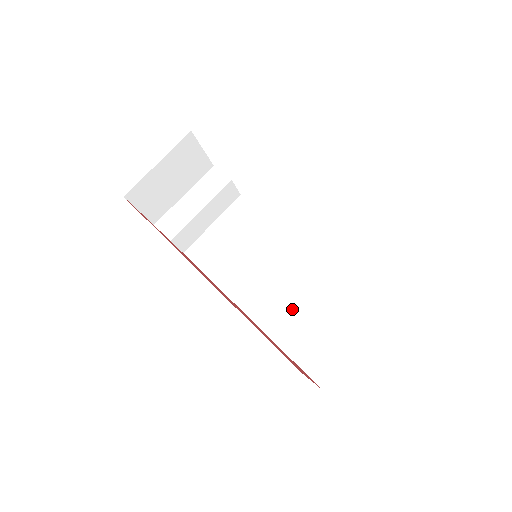
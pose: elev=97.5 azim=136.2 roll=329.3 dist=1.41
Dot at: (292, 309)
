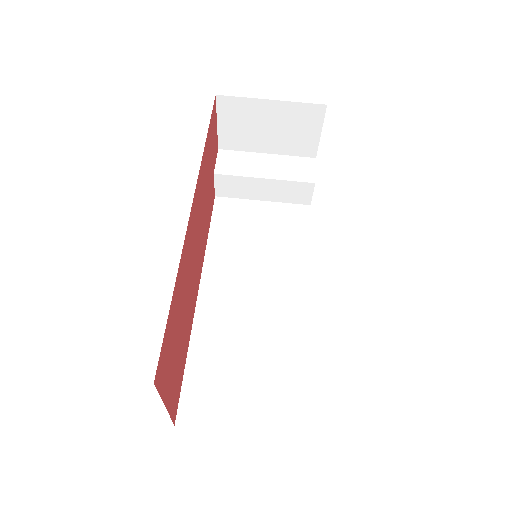
Dot at: (236, 333)
